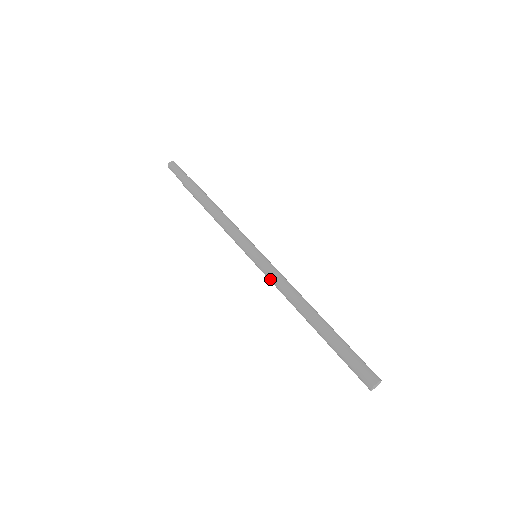
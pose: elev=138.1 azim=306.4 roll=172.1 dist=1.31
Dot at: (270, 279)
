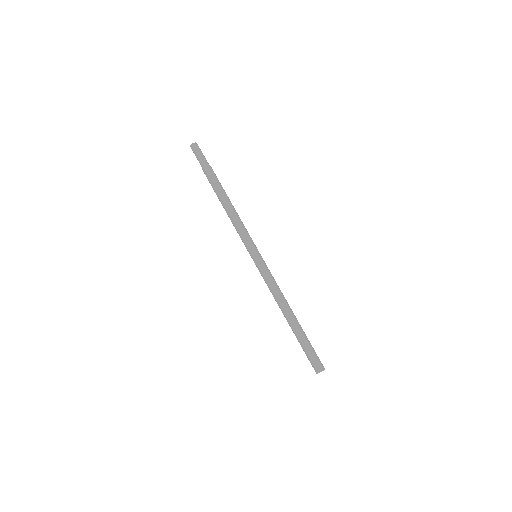
Dot at: (264, 280)
